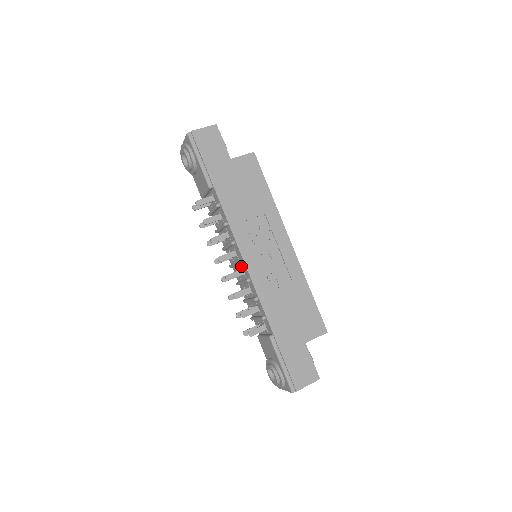
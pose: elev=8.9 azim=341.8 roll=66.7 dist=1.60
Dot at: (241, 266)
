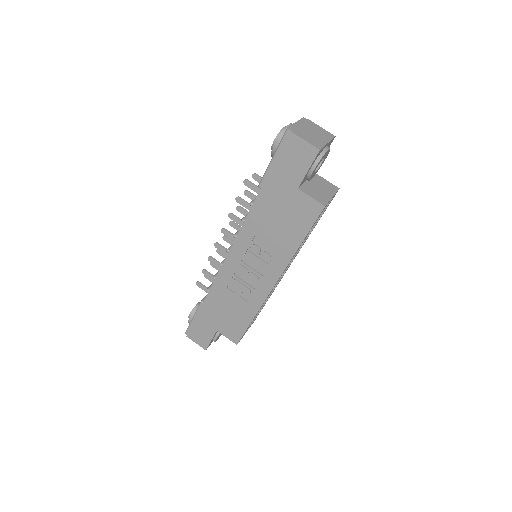
Dot at: occluded
